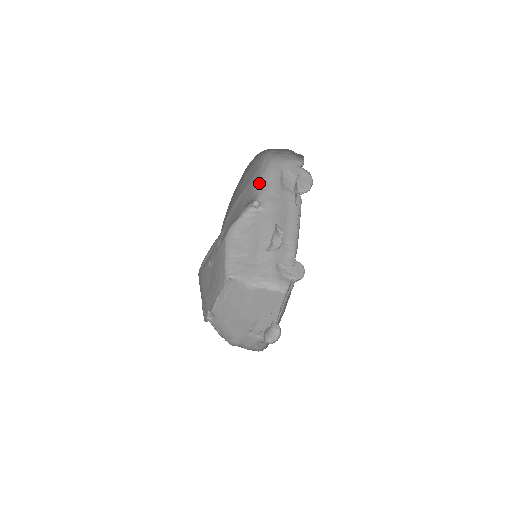
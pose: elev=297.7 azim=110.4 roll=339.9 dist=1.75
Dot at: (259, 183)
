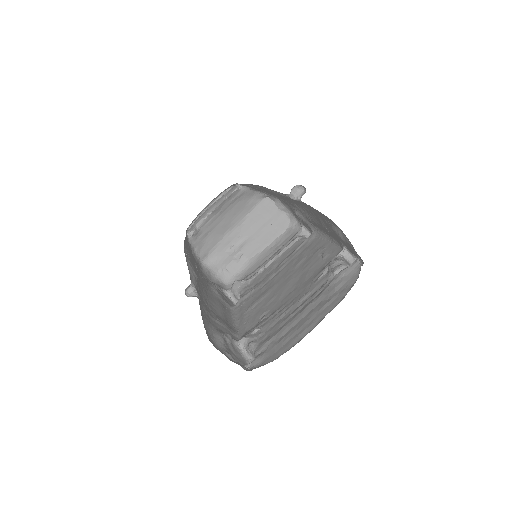
Dot at: occluded
